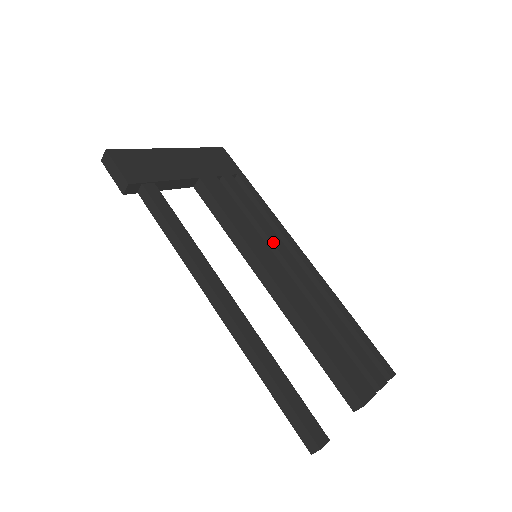
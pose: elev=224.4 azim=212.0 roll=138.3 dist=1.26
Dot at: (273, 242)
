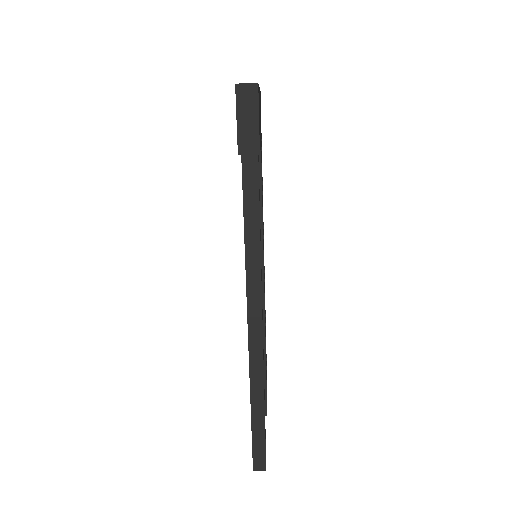
Dot at: occluded
